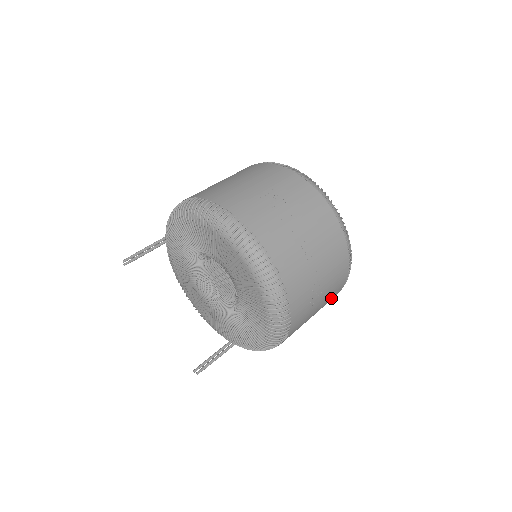
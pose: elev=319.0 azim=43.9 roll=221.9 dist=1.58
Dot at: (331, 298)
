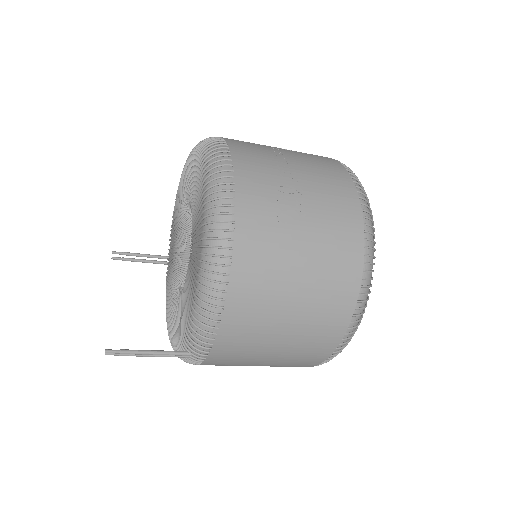
Dot at: (338, 269)
